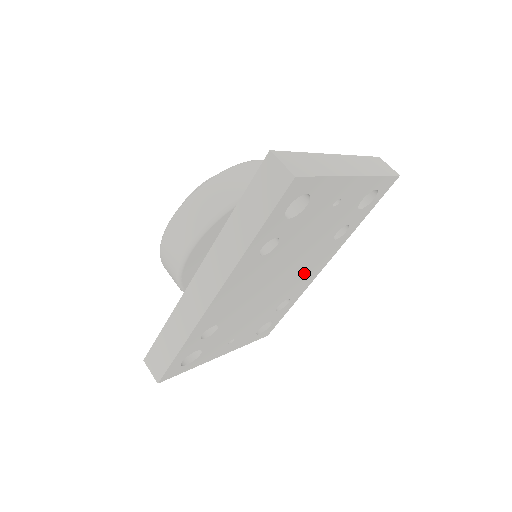
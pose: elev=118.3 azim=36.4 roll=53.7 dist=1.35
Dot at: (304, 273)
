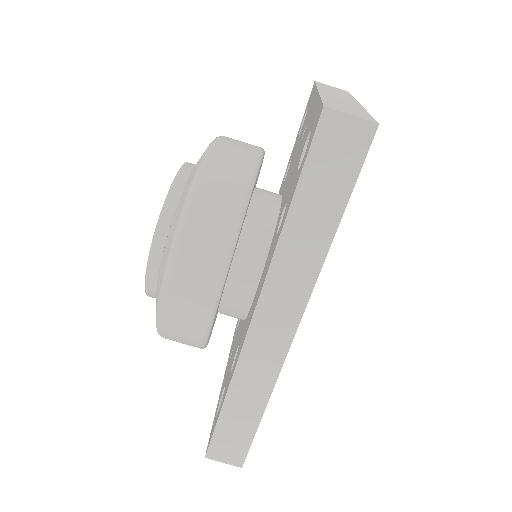
Dot at: occluded
